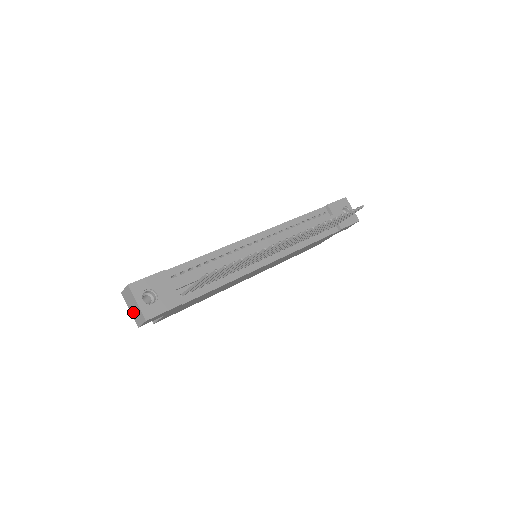
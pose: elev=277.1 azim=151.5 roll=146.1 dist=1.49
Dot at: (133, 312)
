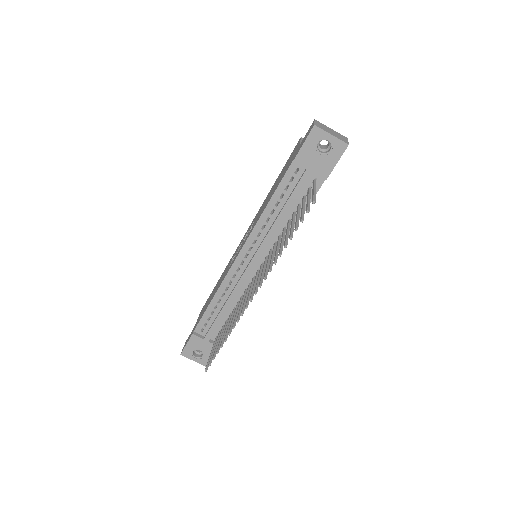
Dot at: occluded
